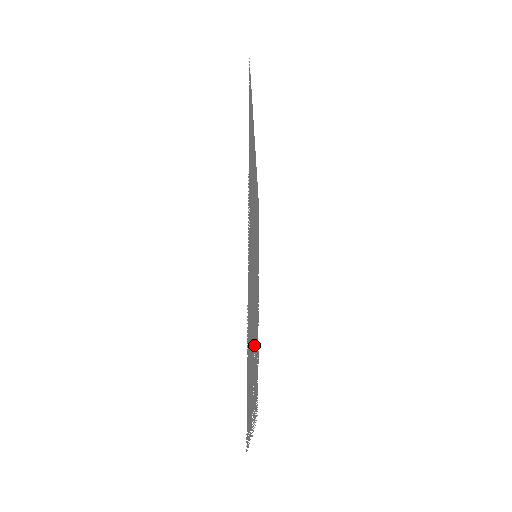
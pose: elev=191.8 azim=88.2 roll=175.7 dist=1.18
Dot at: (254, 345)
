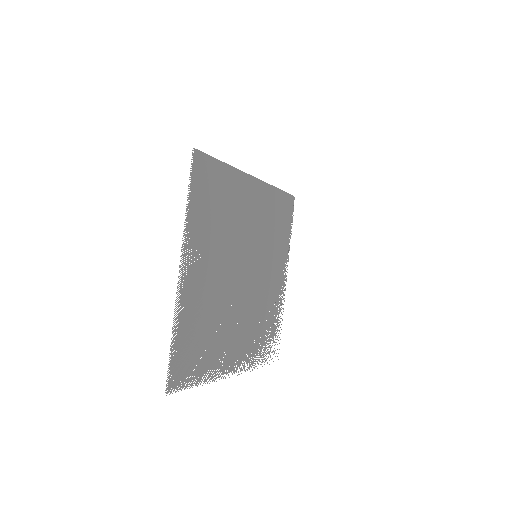
Dot at: (235, 323)
